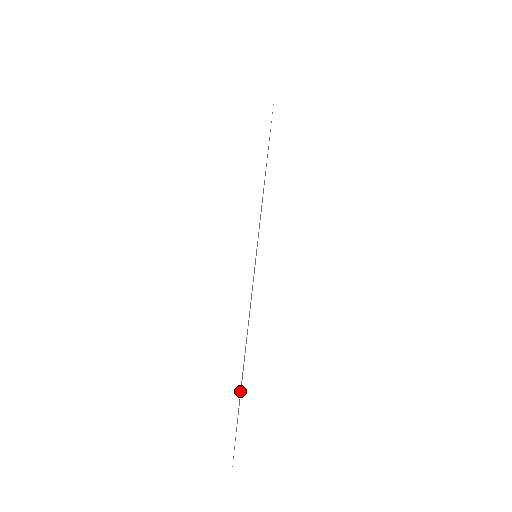
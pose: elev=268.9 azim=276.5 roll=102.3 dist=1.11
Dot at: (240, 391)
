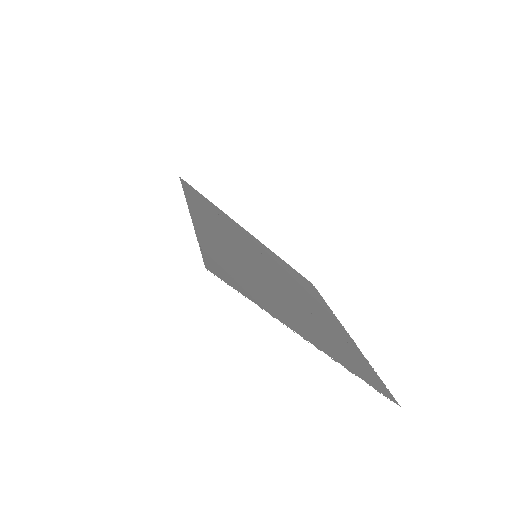
Dot at: (319, 338)
